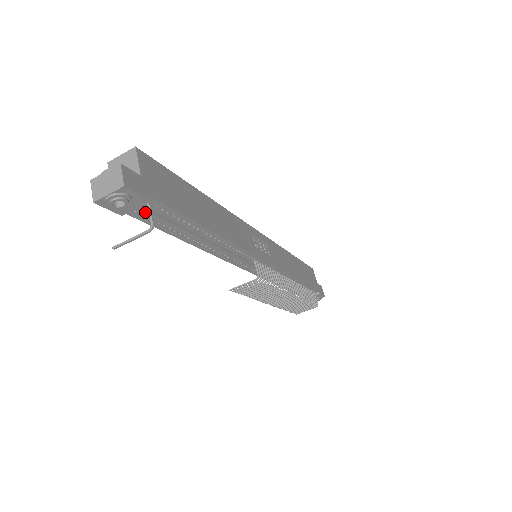
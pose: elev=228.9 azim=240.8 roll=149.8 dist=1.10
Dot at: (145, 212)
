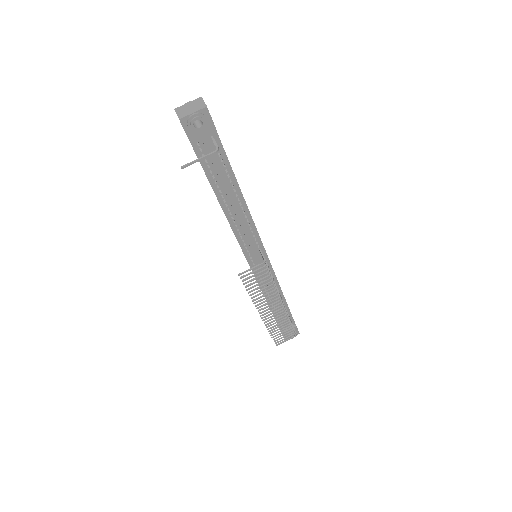
Dot at: (208, 145)
